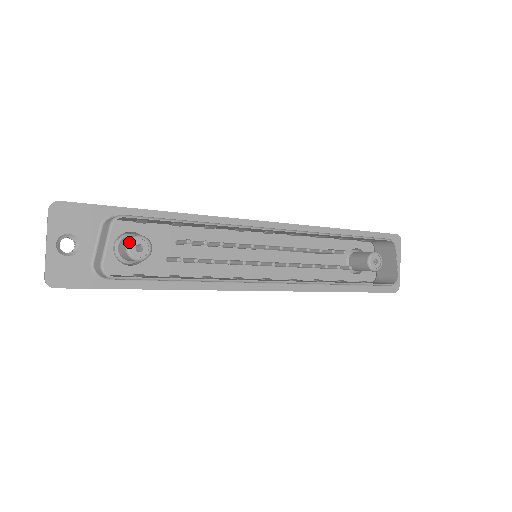
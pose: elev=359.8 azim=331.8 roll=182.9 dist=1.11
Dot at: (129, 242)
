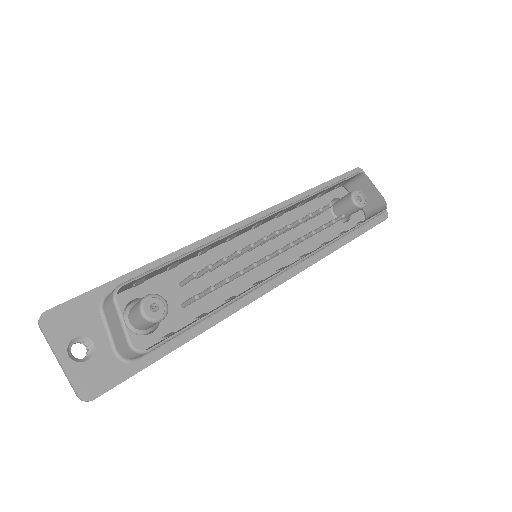
Dot at: (141, 308)
